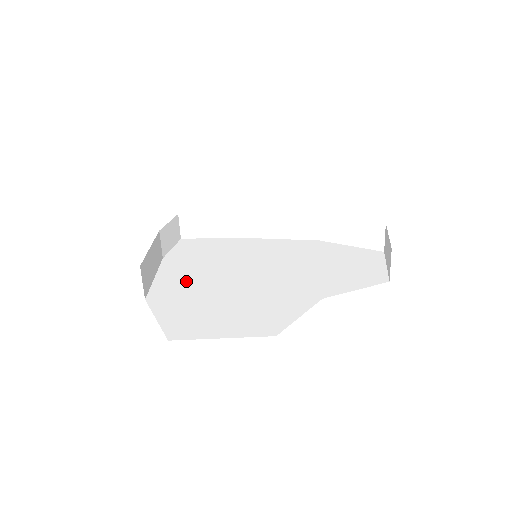
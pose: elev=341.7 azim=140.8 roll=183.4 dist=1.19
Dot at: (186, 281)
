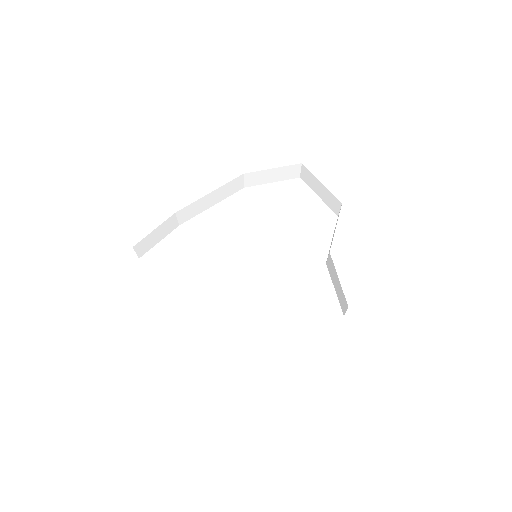
Dot at: (231, 309)
